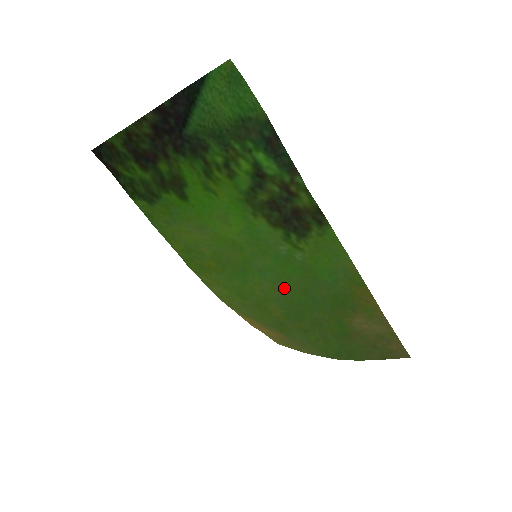
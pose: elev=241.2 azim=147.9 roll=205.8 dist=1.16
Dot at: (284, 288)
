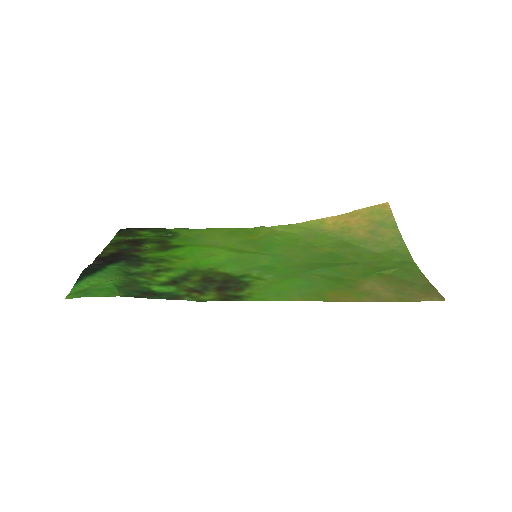
Dot at: (299, 261)
